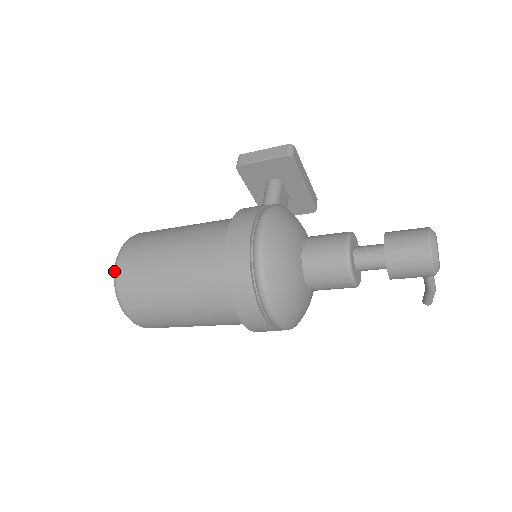
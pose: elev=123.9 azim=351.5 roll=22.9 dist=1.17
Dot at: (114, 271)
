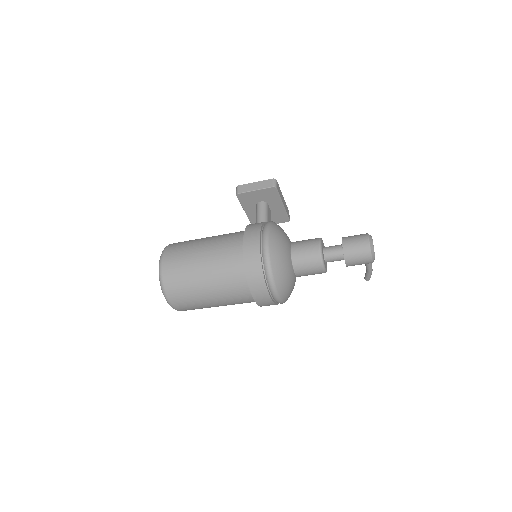
Dot at: (159, 273)
